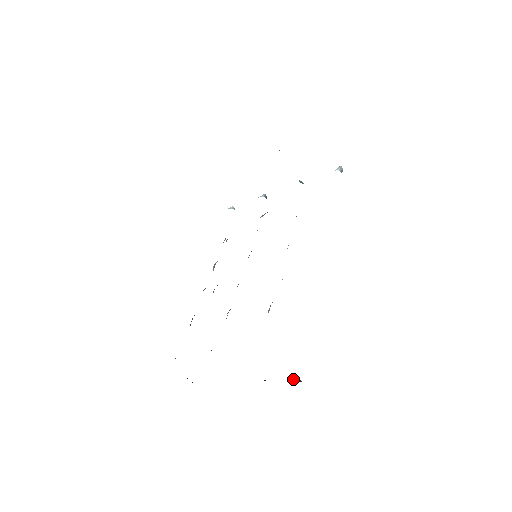
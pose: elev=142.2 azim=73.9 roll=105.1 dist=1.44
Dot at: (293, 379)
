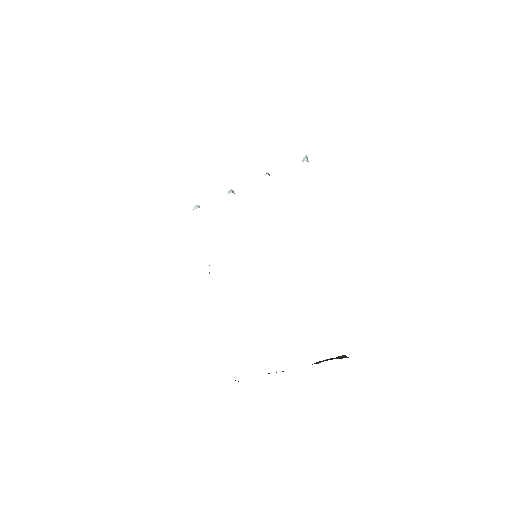
Dot at: (338, 356)
